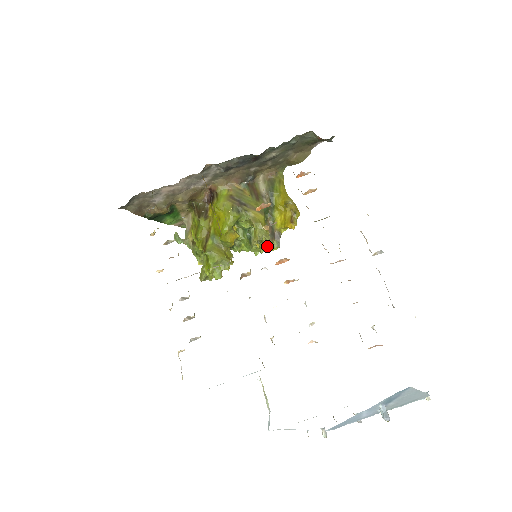
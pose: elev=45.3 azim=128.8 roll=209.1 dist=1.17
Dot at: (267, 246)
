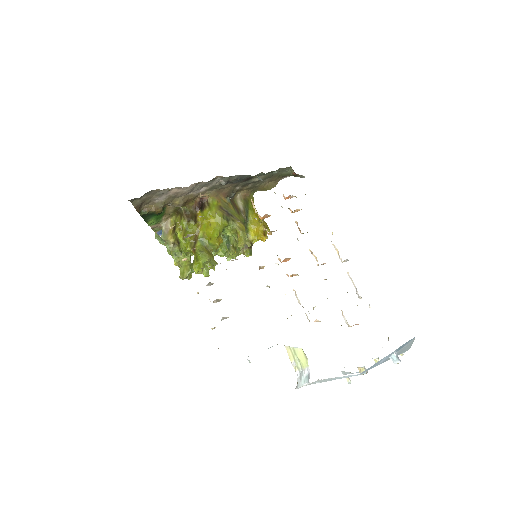
Dot at: (240, 253)
